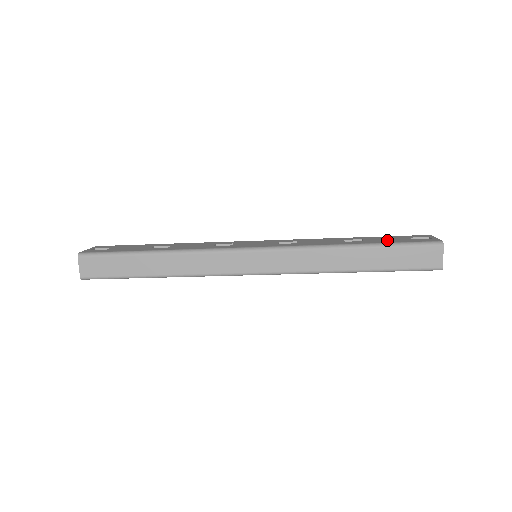
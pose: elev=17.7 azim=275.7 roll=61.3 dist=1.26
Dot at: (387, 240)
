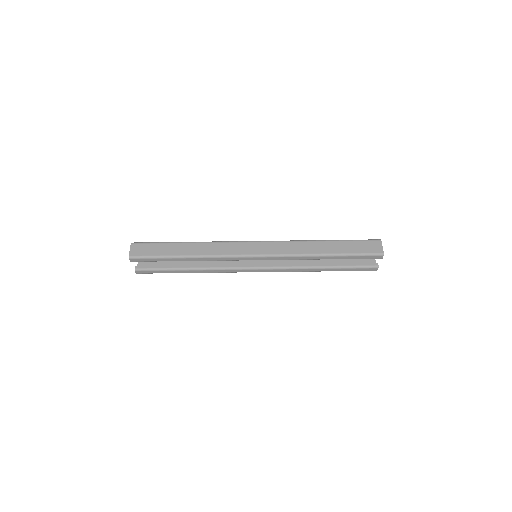
Dot at: occluded
